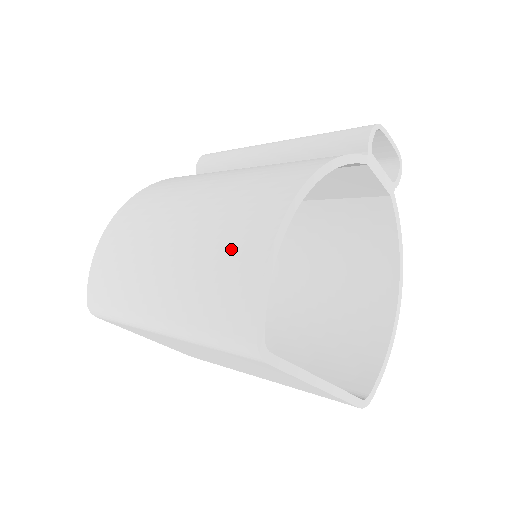
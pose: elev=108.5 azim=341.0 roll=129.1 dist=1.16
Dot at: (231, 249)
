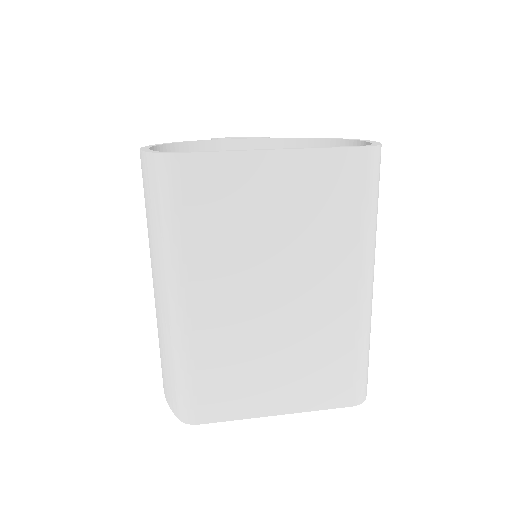
Dot at: occluded
